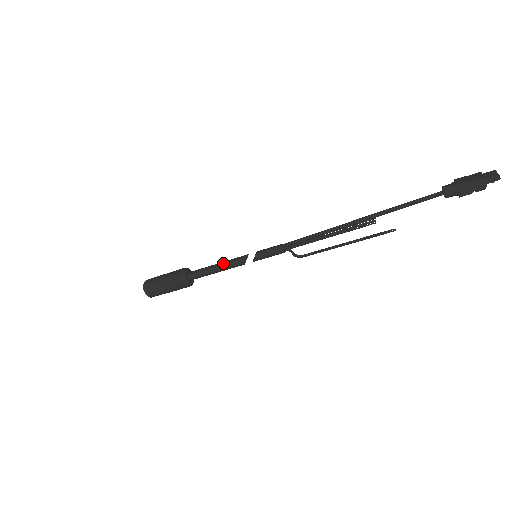
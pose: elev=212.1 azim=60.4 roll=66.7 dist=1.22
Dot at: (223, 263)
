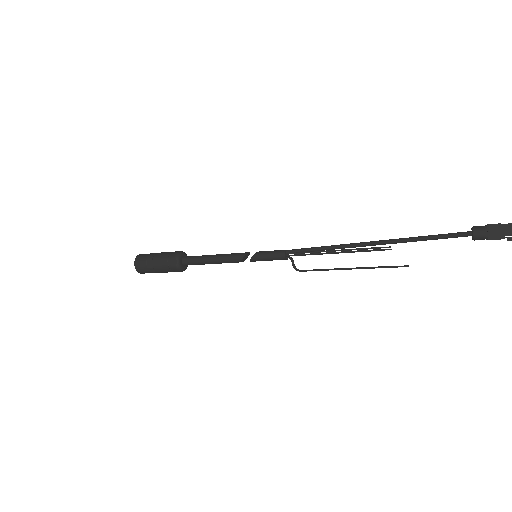
Dot at: (221, 254)
